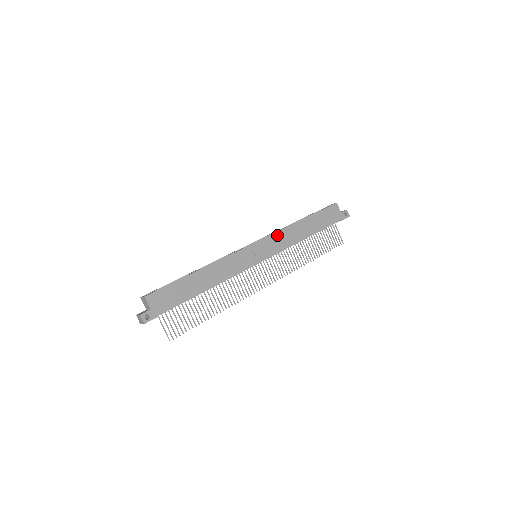
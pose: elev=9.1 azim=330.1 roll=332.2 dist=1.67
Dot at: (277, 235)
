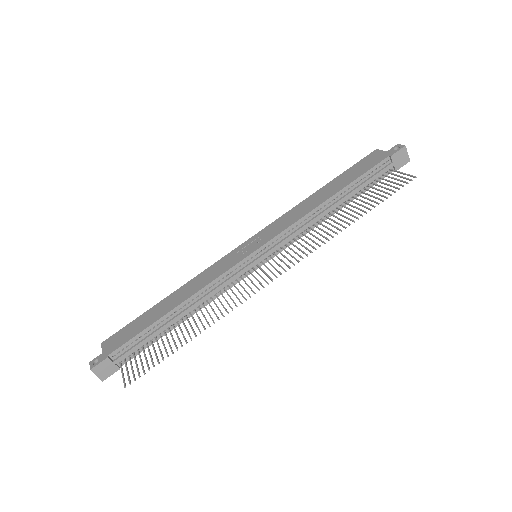
Dot at: (279, 221)
